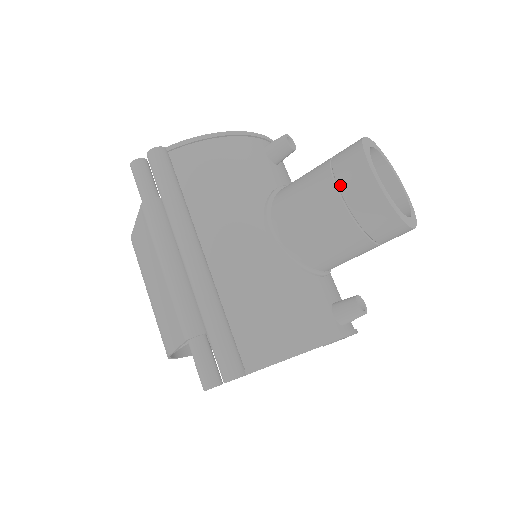
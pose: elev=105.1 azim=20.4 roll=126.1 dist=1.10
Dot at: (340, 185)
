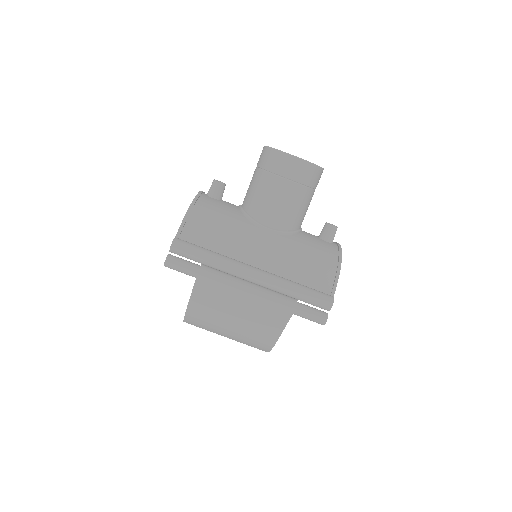
Dot at: (284, 175)
